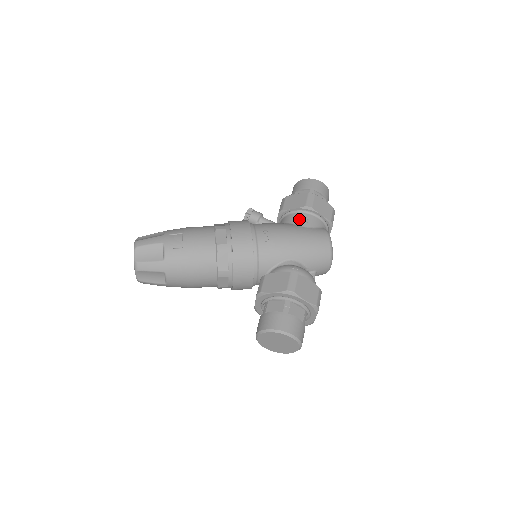
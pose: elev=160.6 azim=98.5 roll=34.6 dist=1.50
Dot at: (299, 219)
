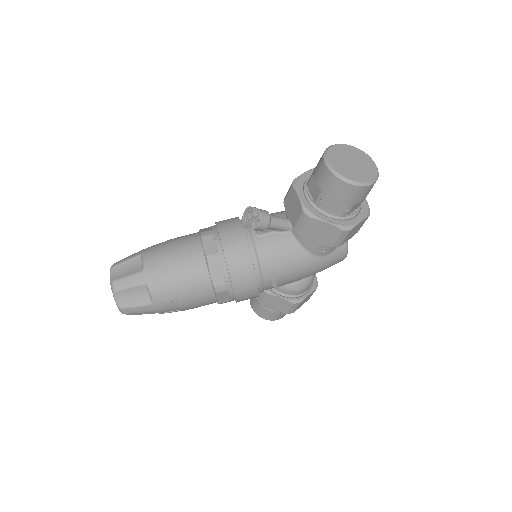
Dot at: (318, 249)
